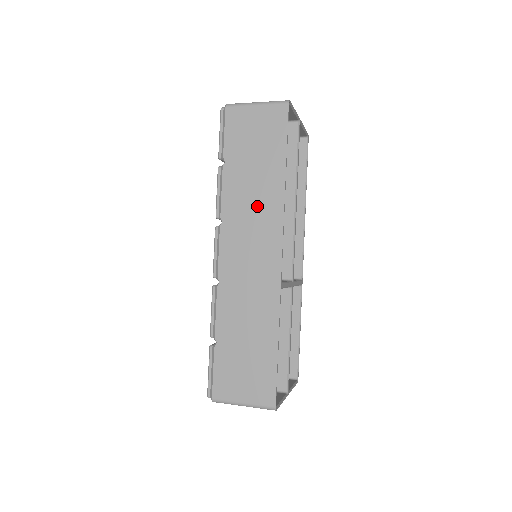
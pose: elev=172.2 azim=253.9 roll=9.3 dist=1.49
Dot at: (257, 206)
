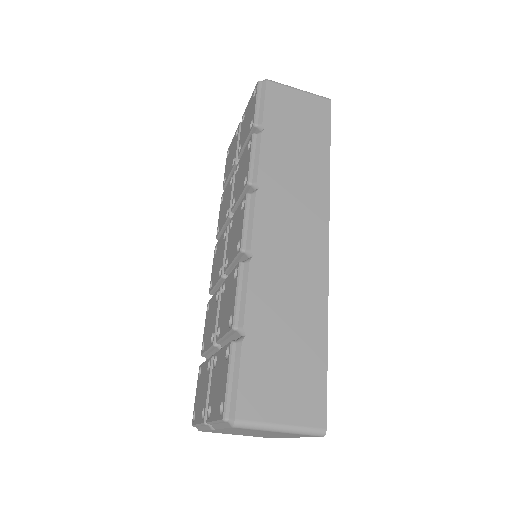
Dot at: (300, 182)
